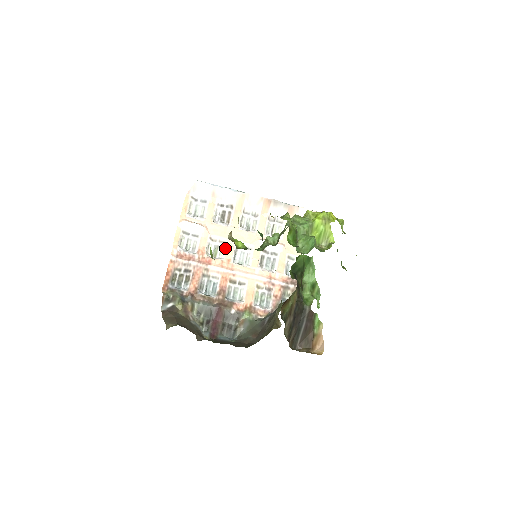
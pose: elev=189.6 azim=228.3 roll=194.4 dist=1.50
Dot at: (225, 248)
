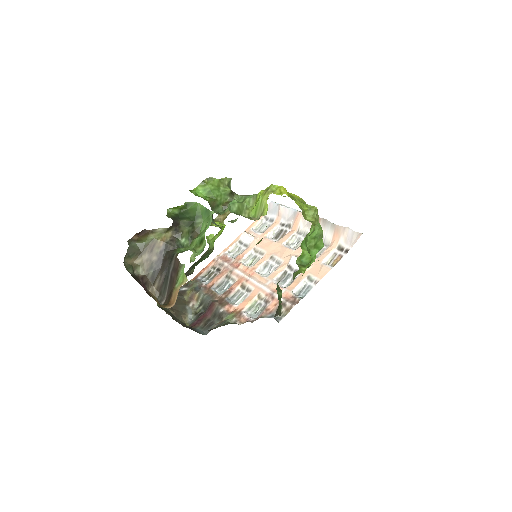
Dot at: (260, 259)
